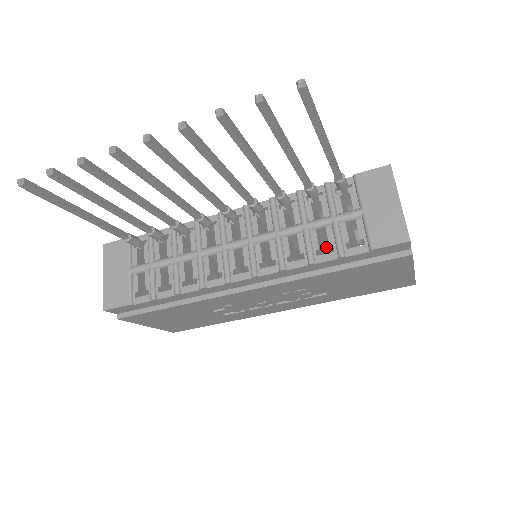
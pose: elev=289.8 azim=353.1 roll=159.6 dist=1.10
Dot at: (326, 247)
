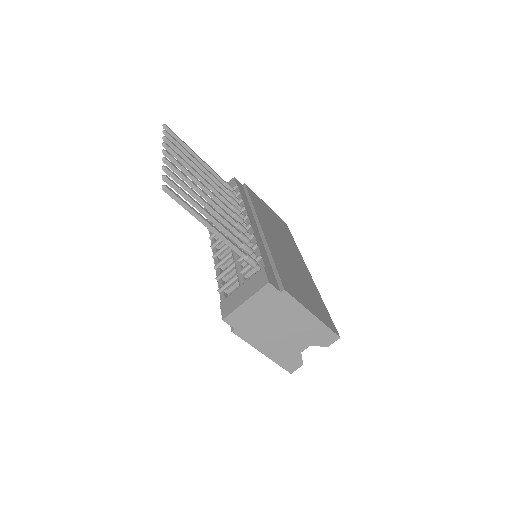
Dot at: occluded
